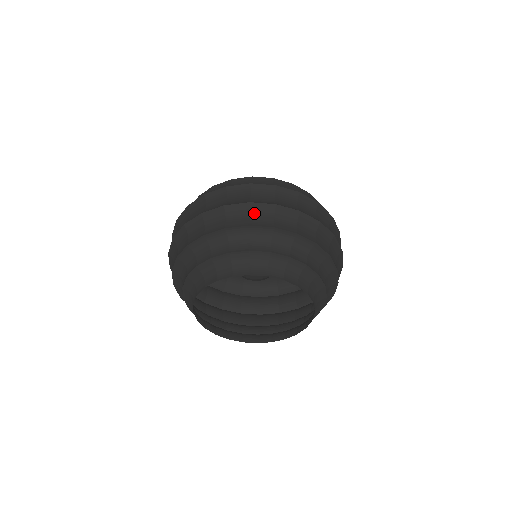
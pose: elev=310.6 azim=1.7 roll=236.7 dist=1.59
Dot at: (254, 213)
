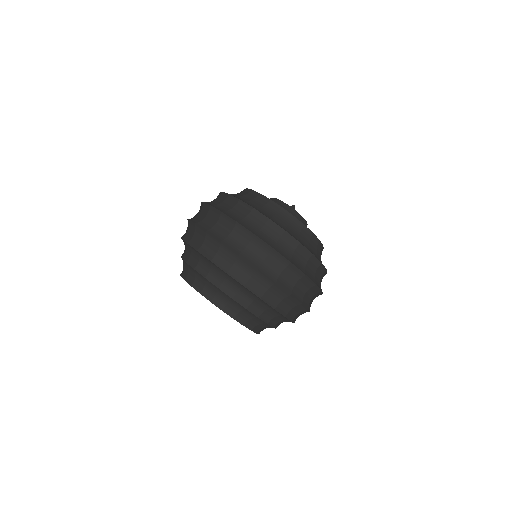
Dot at: (296, 308)
